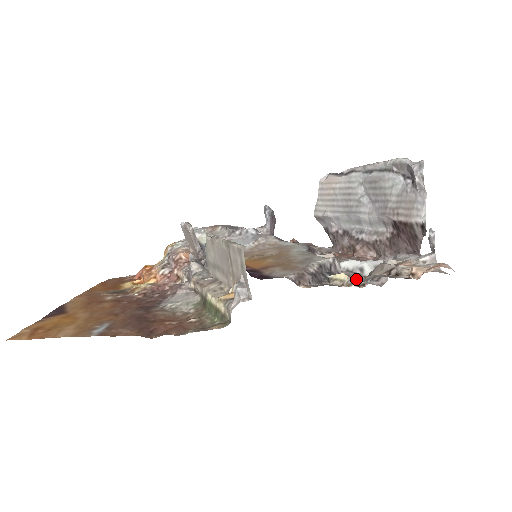
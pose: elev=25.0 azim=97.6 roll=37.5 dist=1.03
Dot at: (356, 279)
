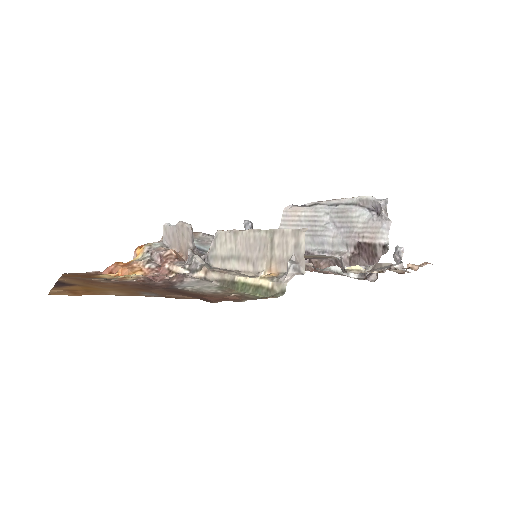
Dot at: occluded
